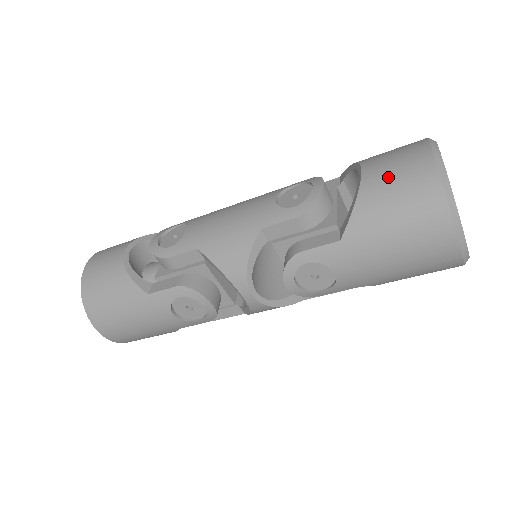
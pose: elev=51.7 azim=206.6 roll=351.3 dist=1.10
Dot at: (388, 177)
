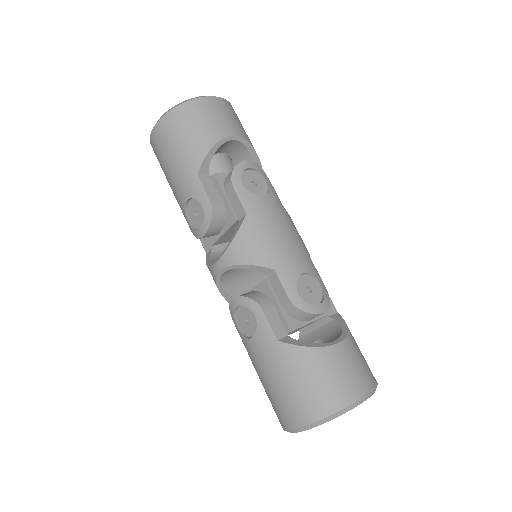
Dot at: (335, 368)
